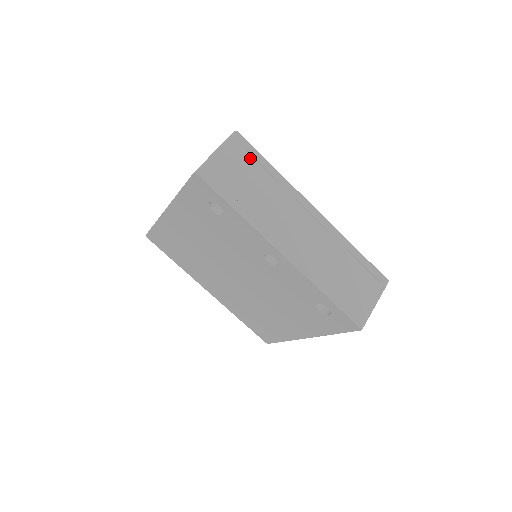
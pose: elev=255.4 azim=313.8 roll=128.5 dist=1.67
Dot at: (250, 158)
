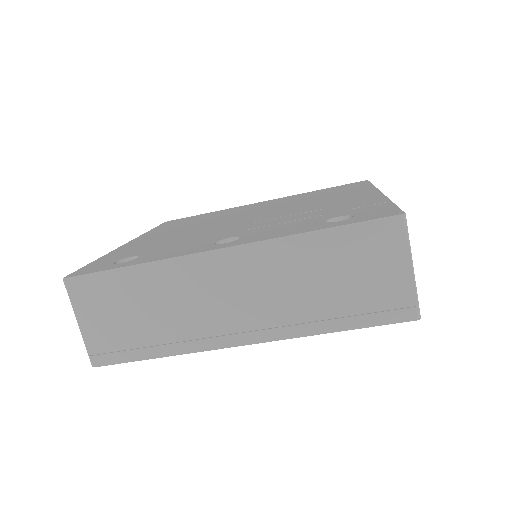
Dot at: (105, 288)
